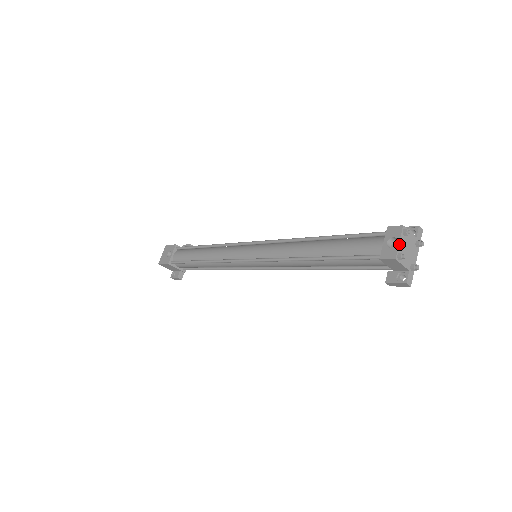
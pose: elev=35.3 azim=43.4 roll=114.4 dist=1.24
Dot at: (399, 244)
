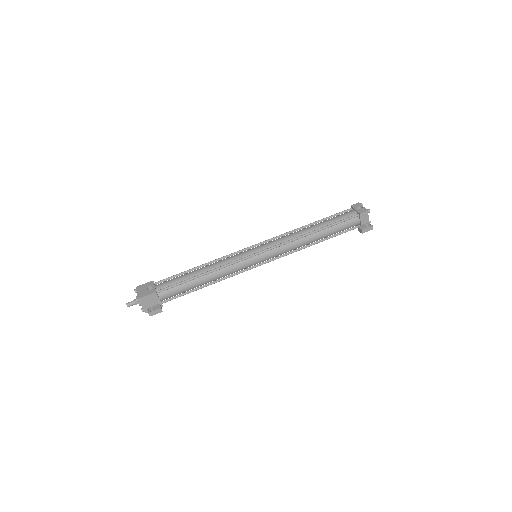
Dot at: (364, 207)
